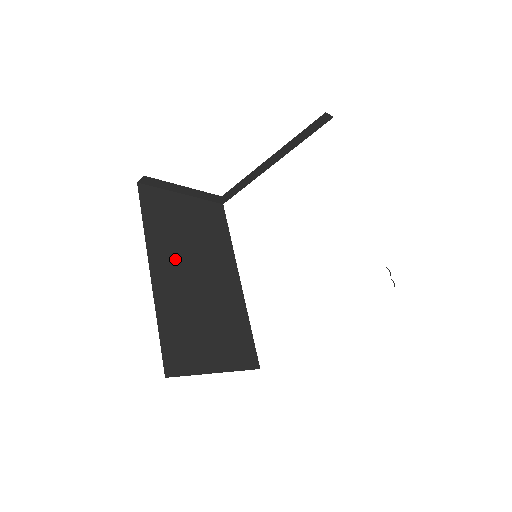
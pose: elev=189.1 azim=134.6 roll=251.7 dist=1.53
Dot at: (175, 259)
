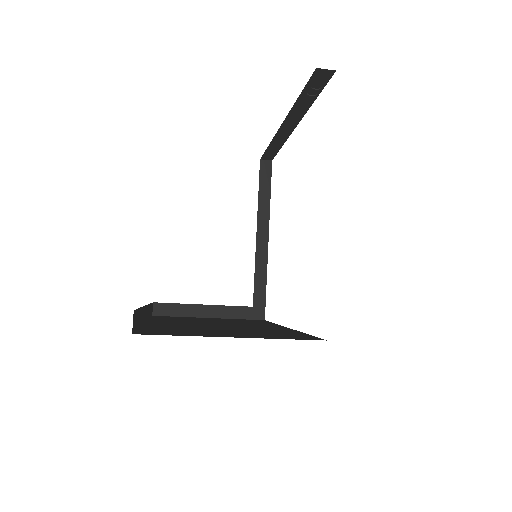
Dot at: occluded
